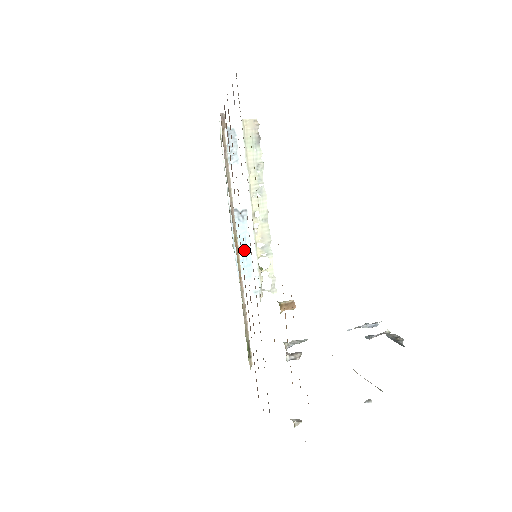
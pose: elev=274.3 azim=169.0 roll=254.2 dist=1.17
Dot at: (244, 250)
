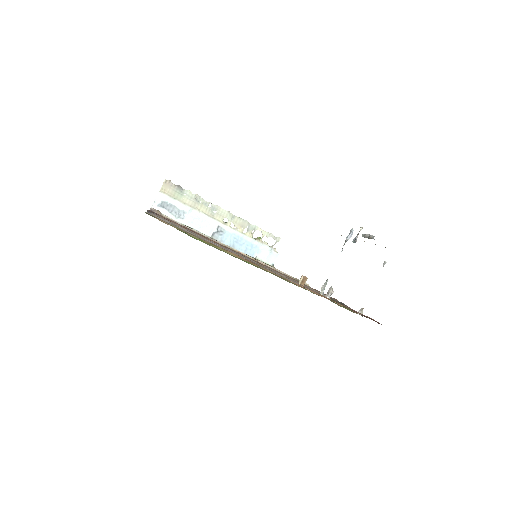
Dot at: (241, 243)
